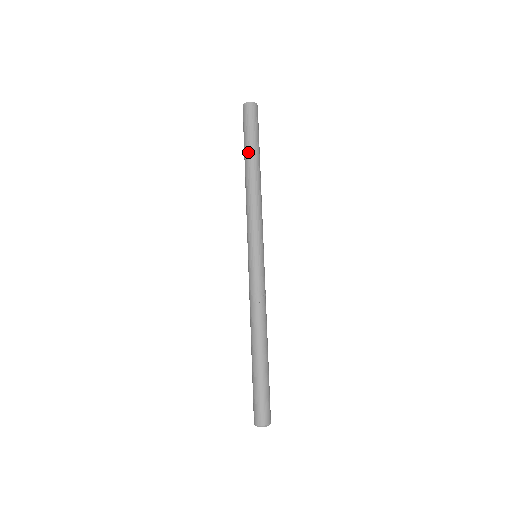
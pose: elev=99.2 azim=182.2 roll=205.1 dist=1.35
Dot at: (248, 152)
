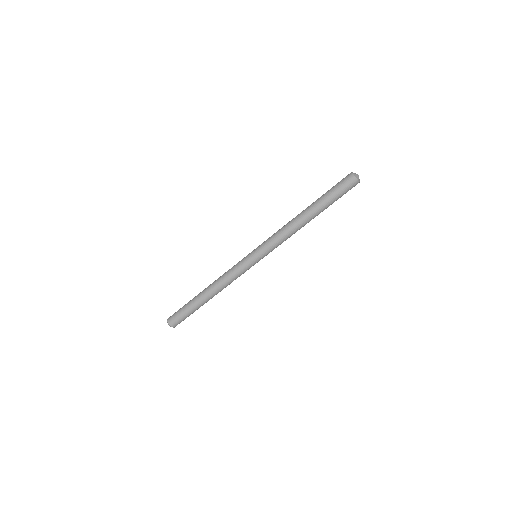
Dot at: (322, 208)
